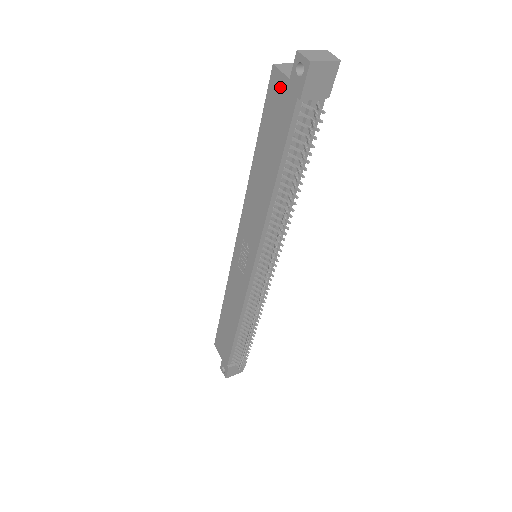
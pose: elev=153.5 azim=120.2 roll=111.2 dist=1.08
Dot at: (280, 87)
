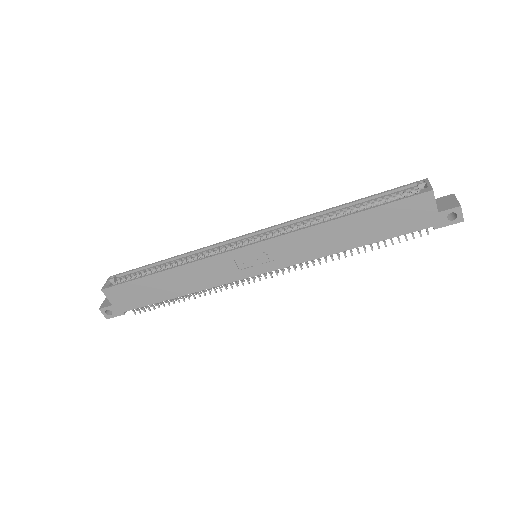
Dot at: (425, 208)
